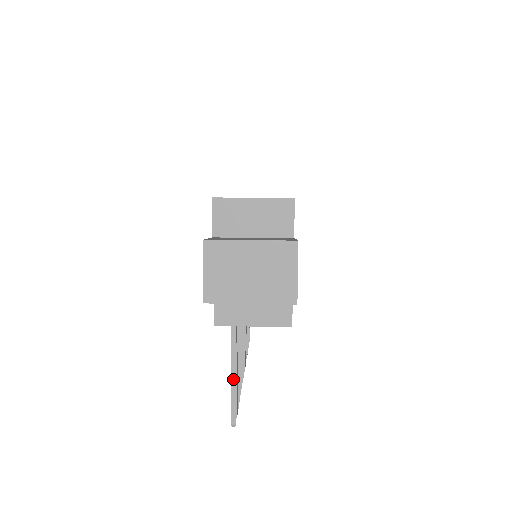
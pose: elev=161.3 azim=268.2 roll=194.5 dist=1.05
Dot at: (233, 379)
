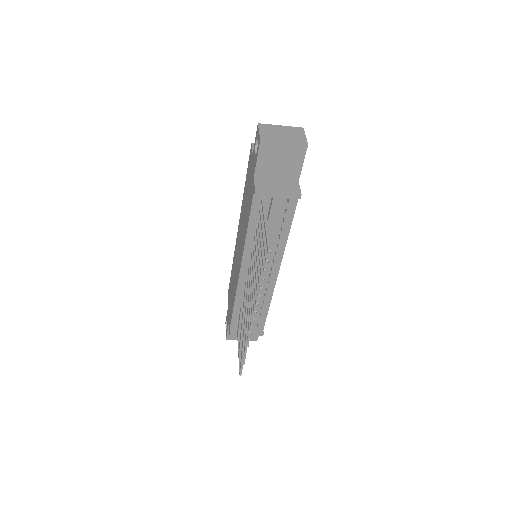
Dot at: (267, 228)
